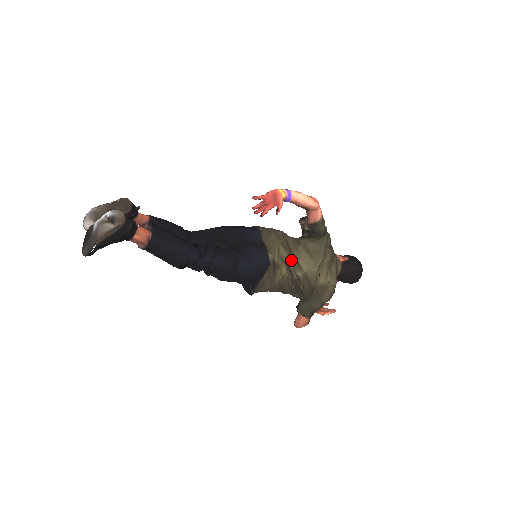
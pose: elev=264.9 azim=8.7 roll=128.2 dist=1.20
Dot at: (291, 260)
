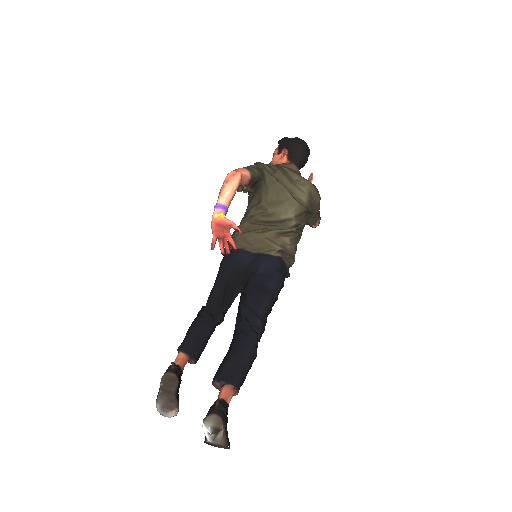
Dot at: (277, 226)
